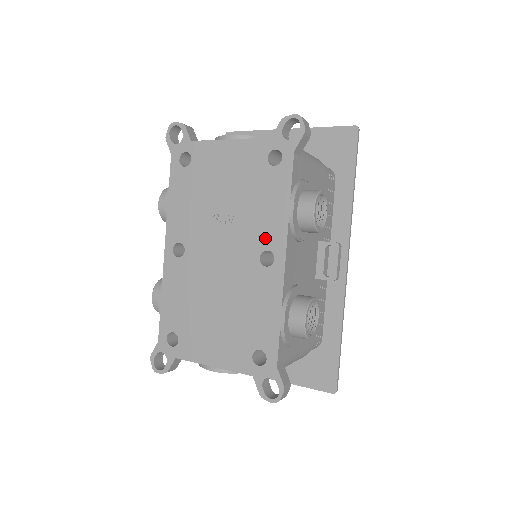
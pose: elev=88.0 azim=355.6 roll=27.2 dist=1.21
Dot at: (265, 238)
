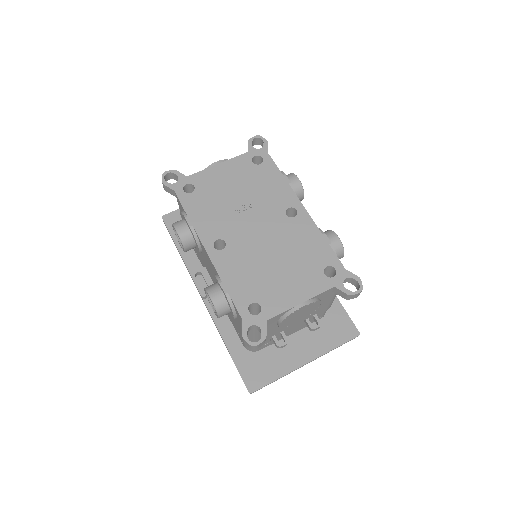
Dot at: (282, 202)
